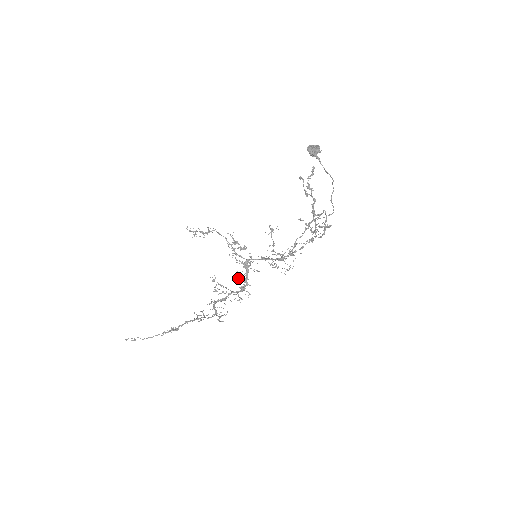
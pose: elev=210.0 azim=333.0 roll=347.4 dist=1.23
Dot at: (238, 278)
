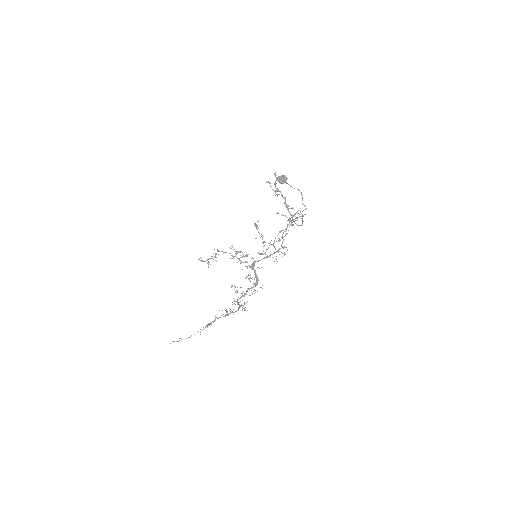
Dot at: occluded
